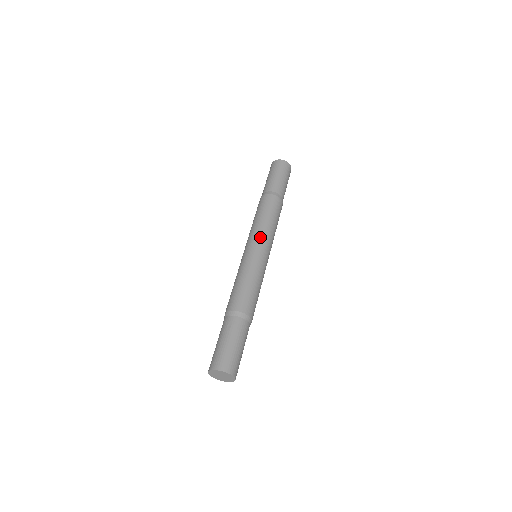
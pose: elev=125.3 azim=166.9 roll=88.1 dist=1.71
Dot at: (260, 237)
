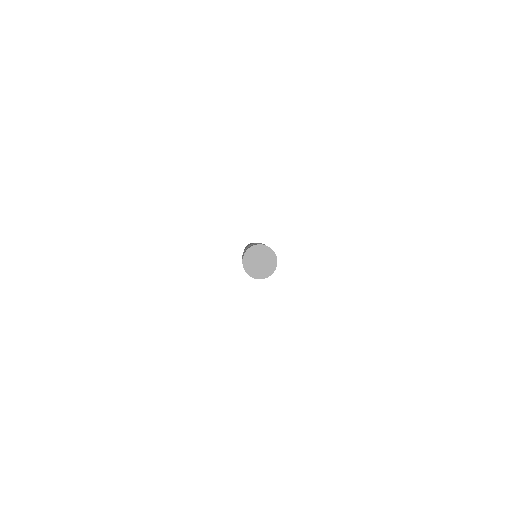
Dot at: occluded
